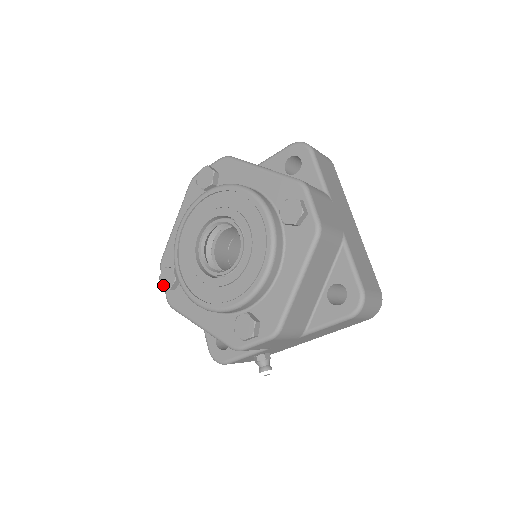
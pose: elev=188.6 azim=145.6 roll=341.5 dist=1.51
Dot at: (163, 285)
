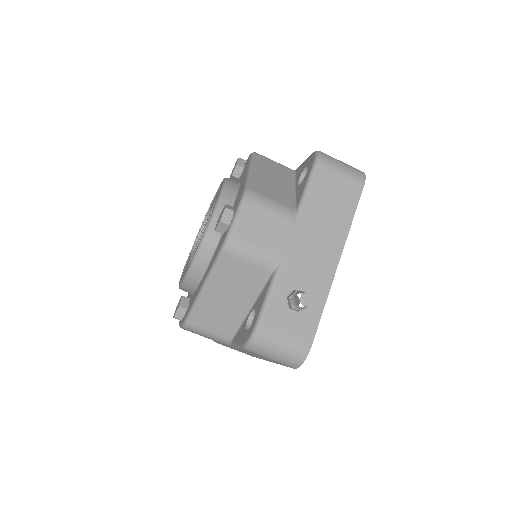
Dot at: (175, 313)
